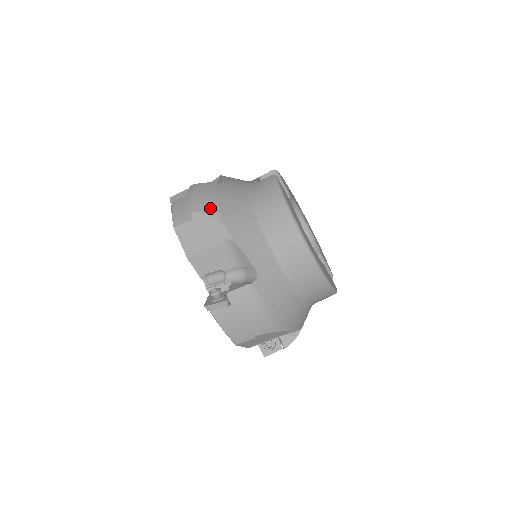
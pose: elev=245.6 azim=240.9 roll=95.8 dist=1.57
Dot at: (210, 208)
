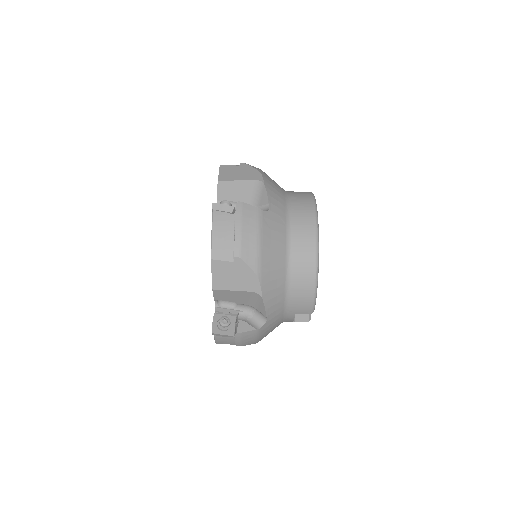
Dot at: occluded
